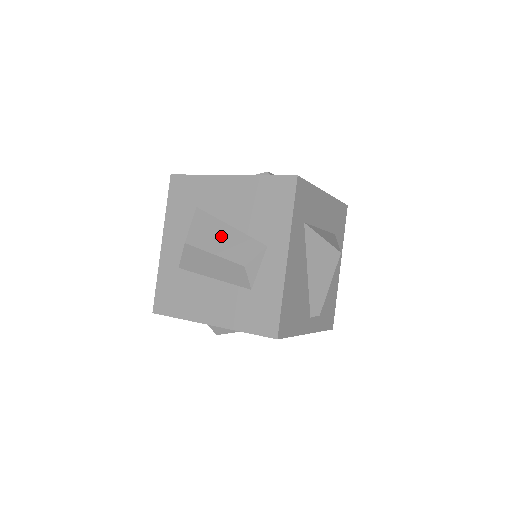
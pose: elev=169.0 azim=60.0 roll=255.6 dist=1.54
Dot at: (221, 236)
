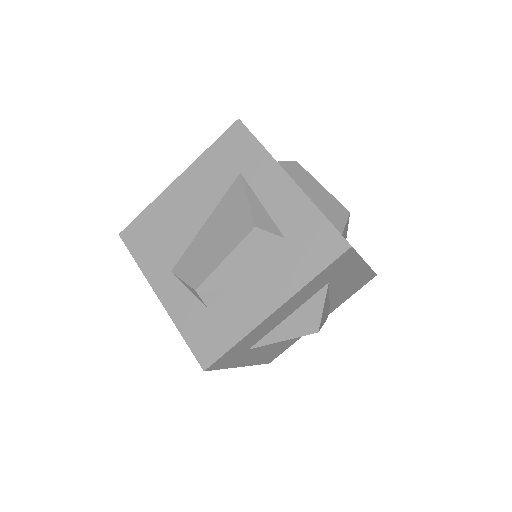
Dot at: occluded
